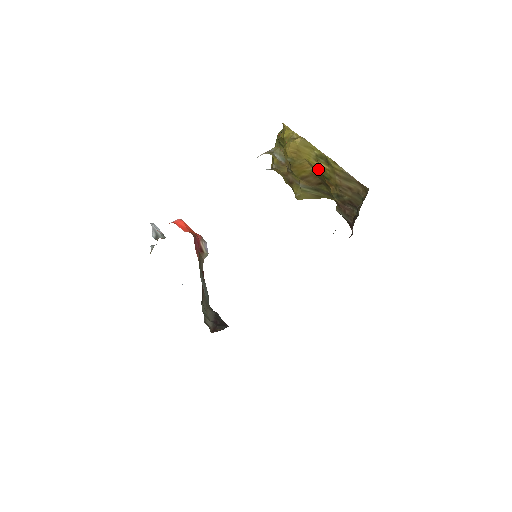
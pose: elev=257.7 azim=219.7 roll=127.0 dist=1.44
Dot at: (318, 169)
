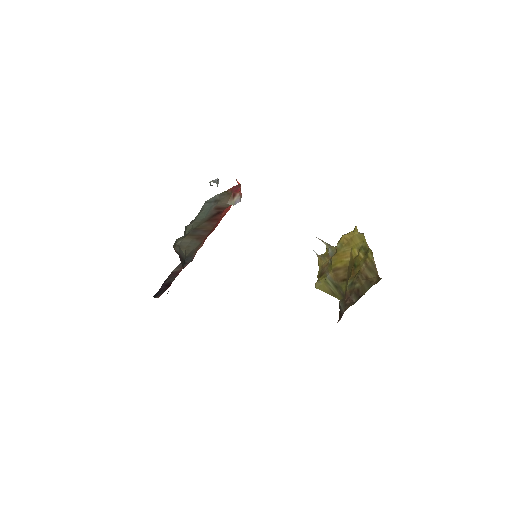
Dot at: (354, 258)
